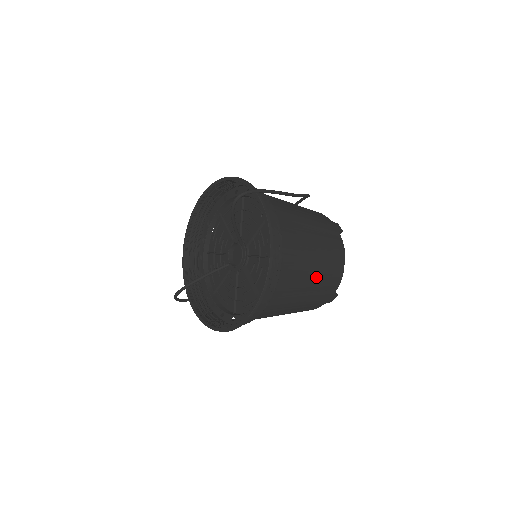
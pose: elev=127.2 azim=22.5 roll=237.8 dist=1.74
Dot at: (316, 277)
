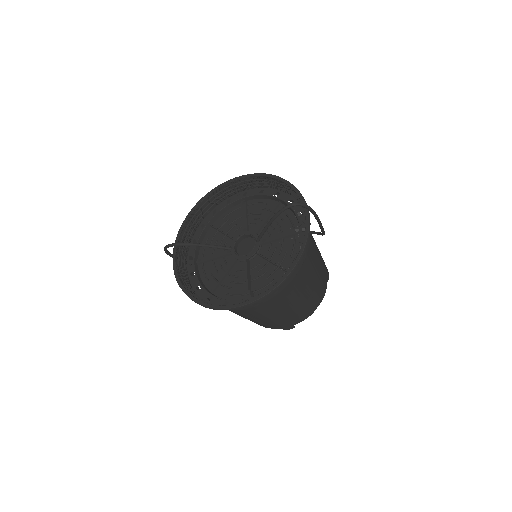
Dot at: (298, 305)
